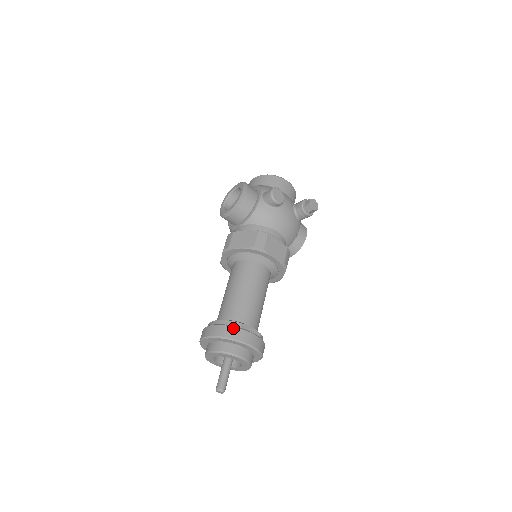
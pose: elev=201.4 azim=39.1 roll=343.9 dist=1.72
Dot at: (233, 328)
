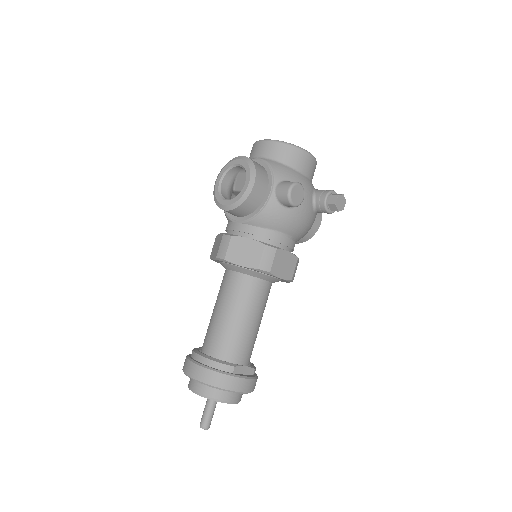
Dot at: (225, 376)
